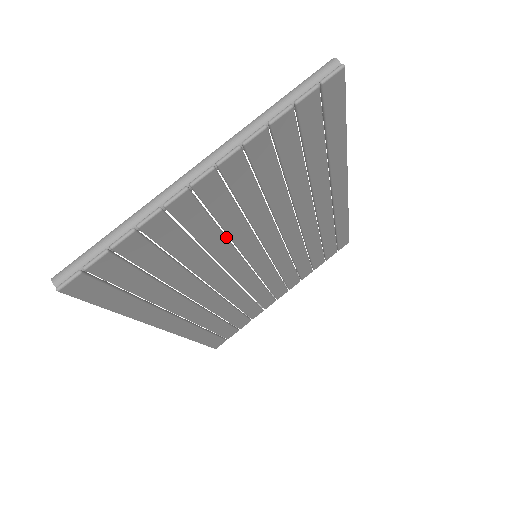
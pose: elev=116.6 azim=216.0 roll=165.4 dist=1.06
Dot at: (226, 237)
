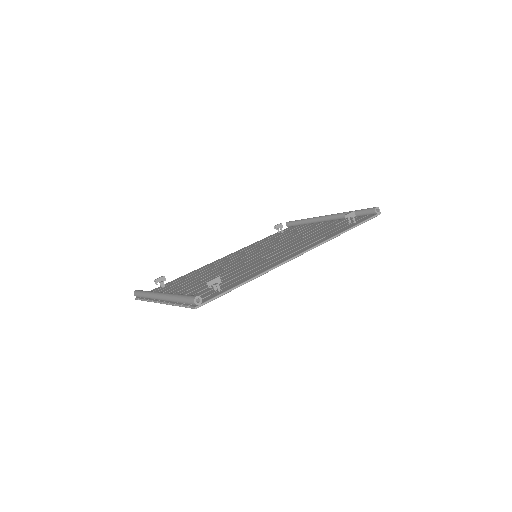
Dot at: occluded
